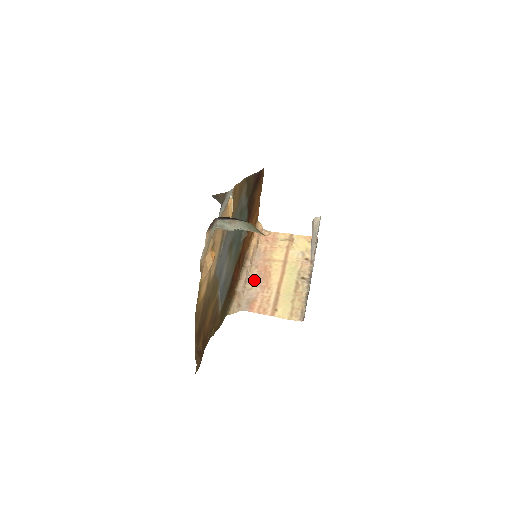
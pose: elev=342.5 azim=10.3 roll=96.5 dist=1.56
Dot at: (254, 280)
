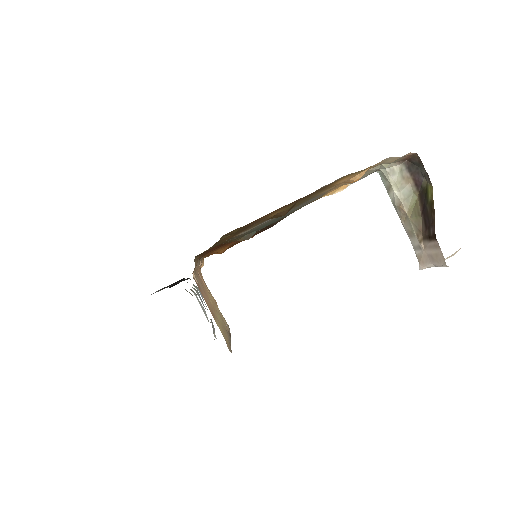
Dot at: (198, 279)
